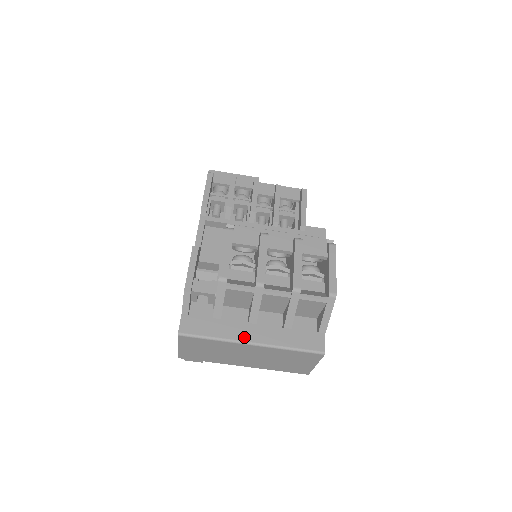
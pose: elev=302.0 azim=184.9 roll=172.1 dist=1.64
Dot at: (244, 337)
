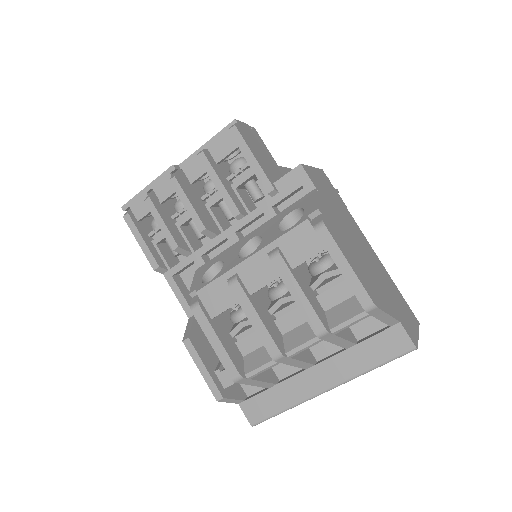
Dot at: (313, 389)
